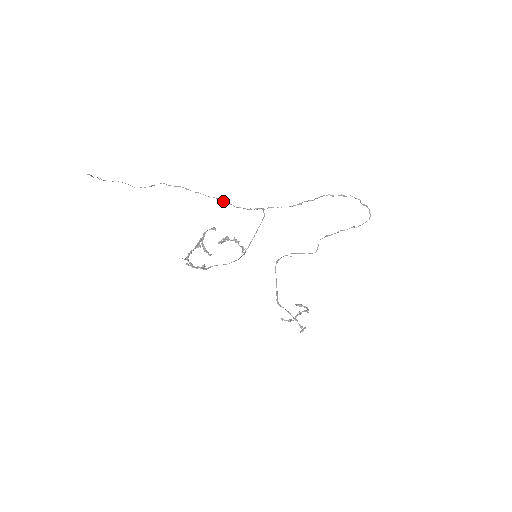
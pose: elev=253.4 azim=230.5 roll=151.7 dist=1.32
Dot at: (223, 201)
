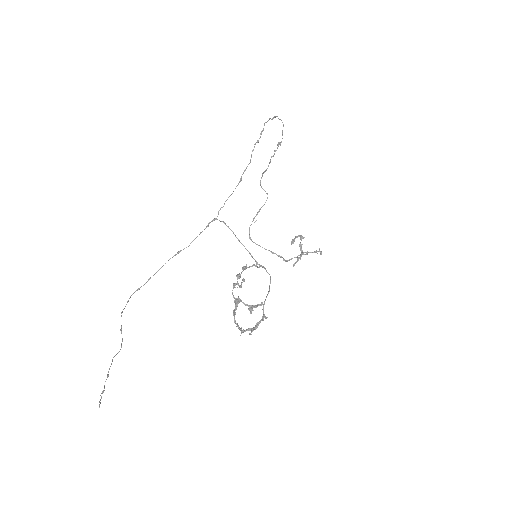
Dot at: occluded
